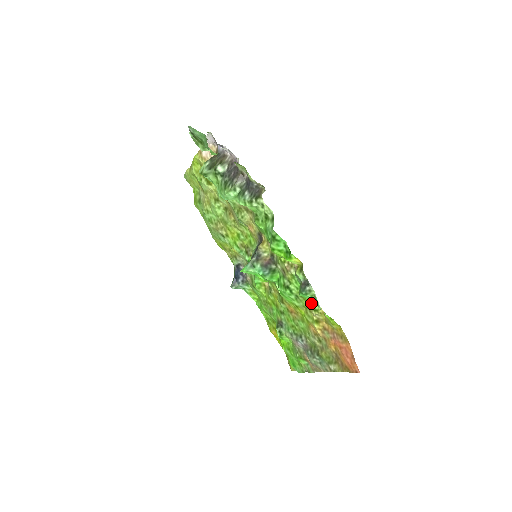
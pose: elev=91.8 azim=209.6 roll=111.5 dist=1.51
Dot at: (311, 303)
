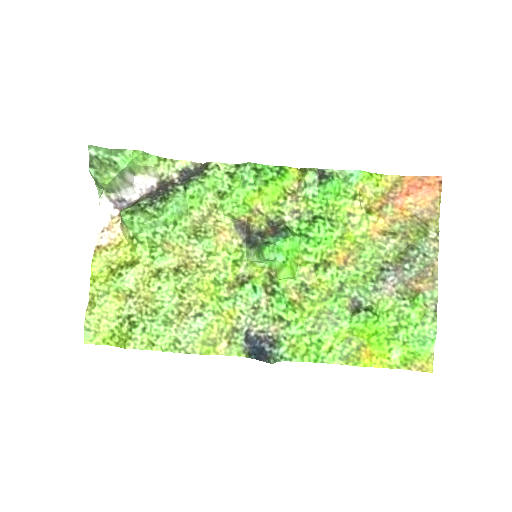
Dot at: (345, 197)
